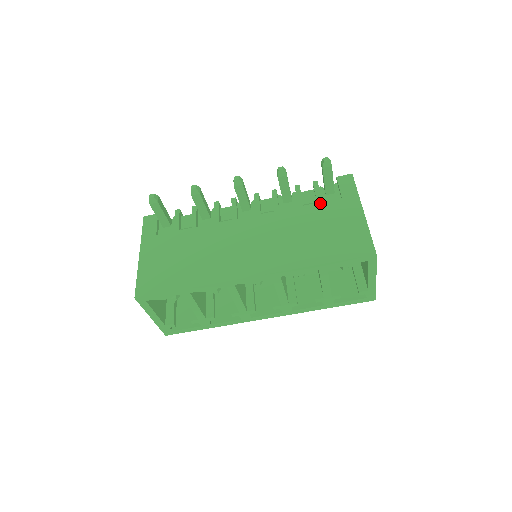
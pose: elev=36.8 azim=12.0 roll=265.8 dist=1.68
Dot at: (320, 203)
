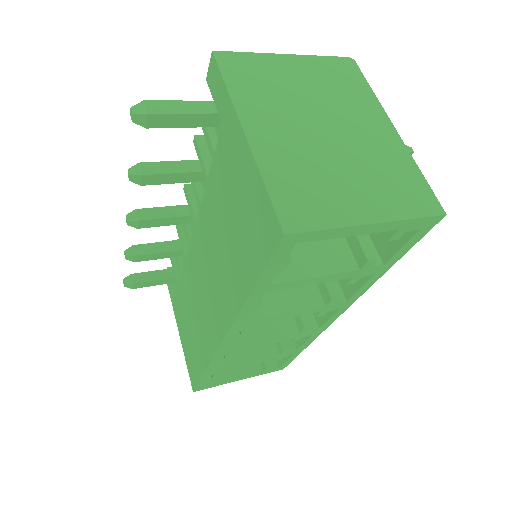
Dot at: (213, 158)
